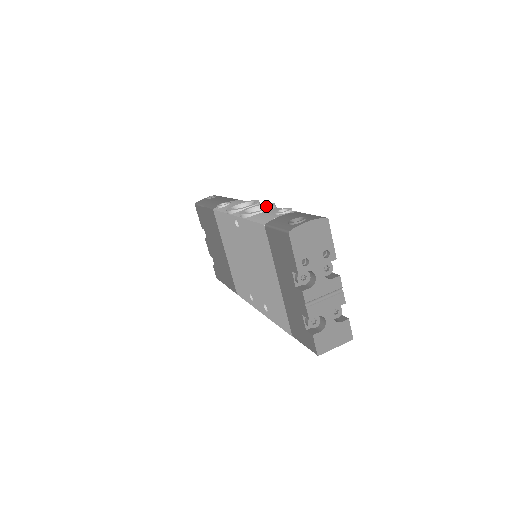
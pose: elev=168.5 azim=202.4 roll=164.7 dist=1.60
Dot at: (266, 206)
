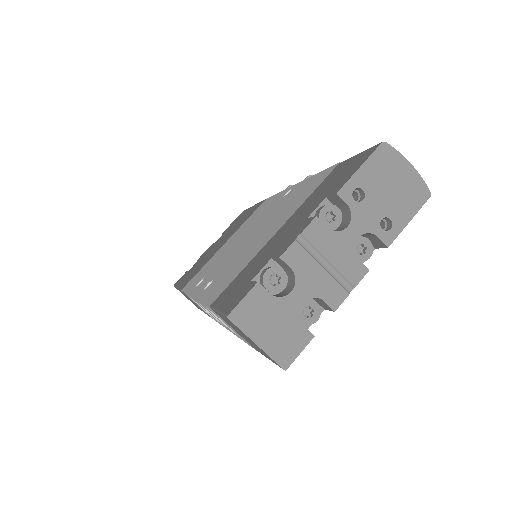
Dot at: occluded
